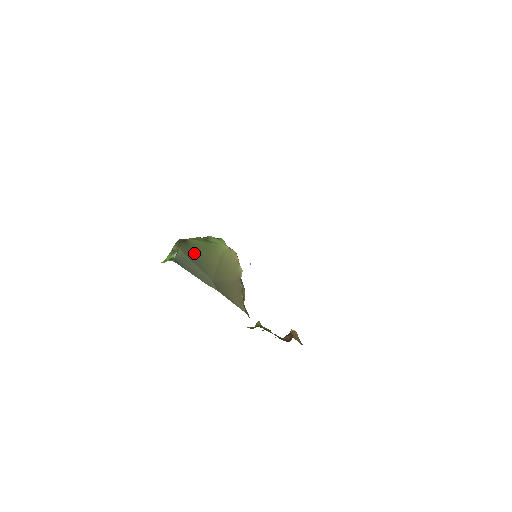
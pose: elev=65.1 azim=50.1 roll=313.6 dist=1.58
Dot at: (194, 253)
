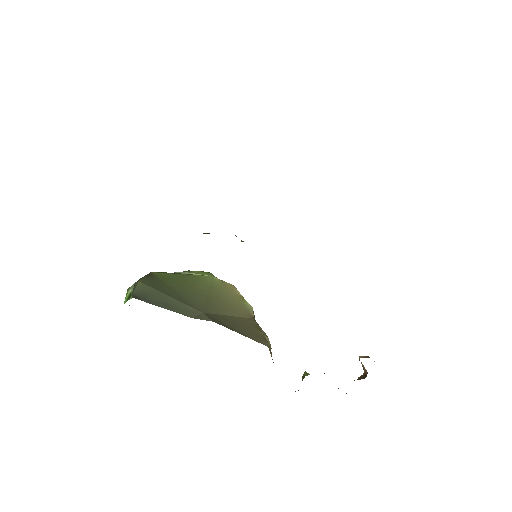
Dot at: (164, 285)
